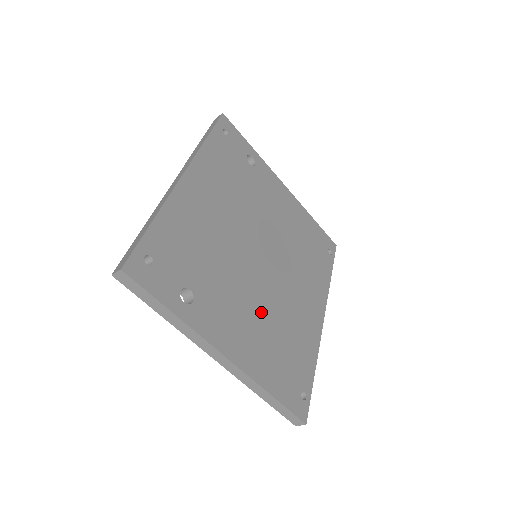
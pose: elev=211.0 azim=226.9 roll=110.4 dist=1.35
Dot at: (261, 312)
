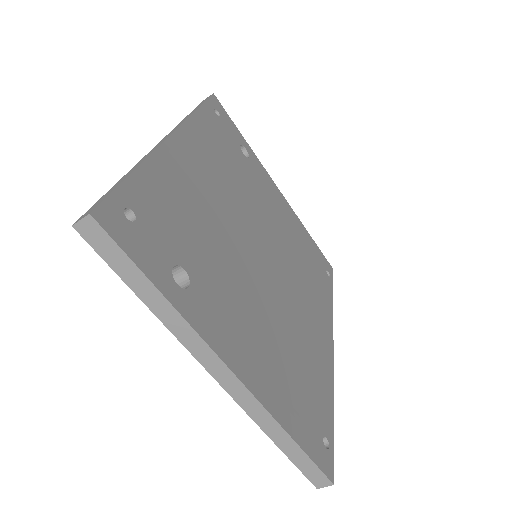
Dot at: (269, 322)
